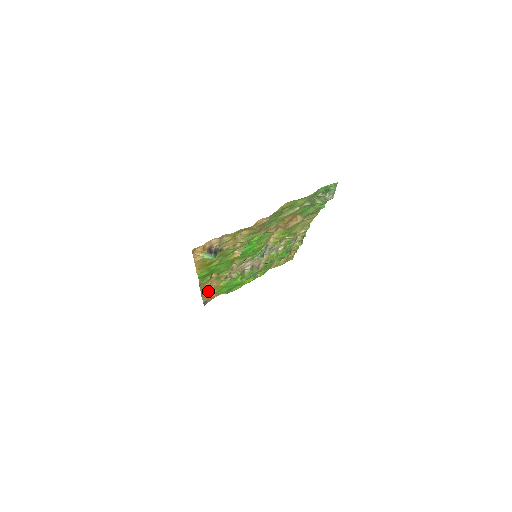
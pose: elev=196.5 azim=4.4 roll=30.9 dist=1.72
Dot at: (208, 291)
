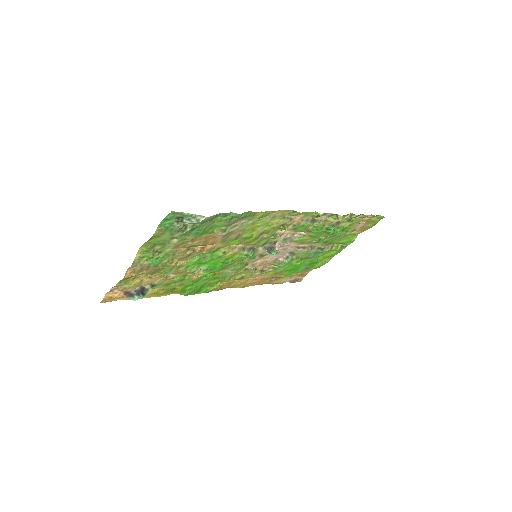
Dot at: (267, 280)
